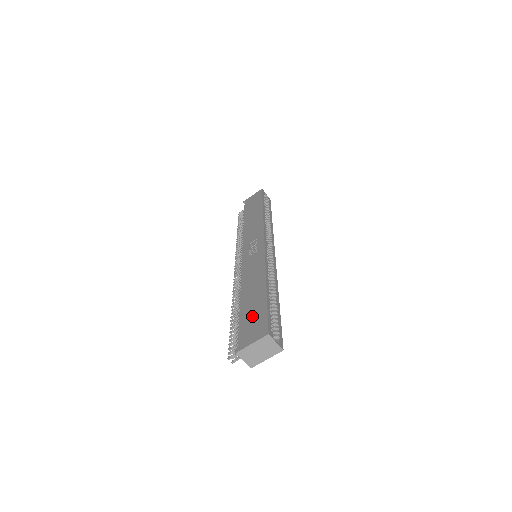
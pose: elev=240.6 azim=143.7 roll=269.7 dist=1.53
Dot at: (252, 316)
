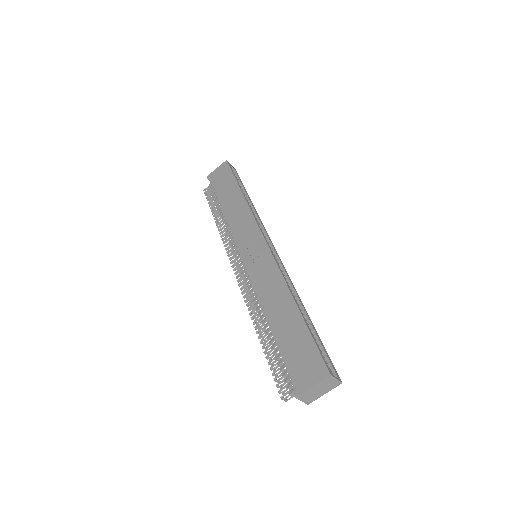
Dot at: (296, 348)
